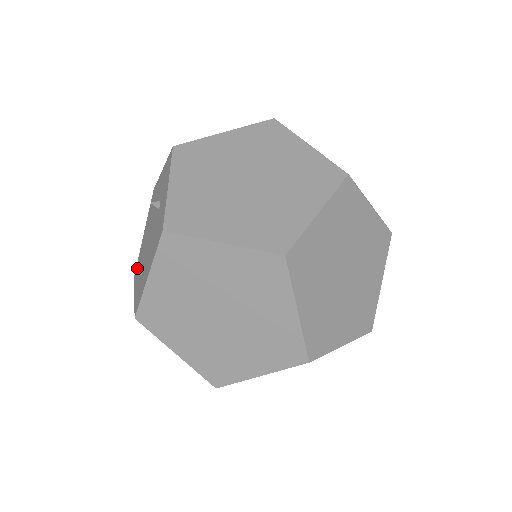
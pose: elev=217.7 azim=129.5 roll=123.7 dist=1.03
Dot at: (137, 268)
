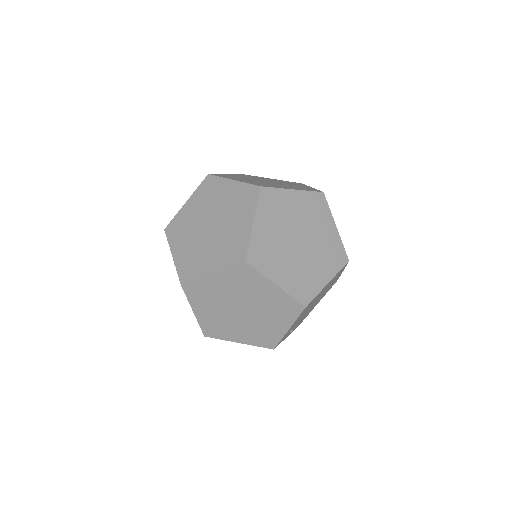
Dot at: occluded
